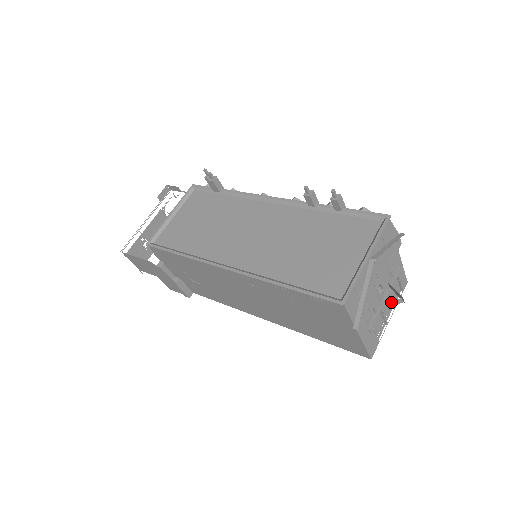
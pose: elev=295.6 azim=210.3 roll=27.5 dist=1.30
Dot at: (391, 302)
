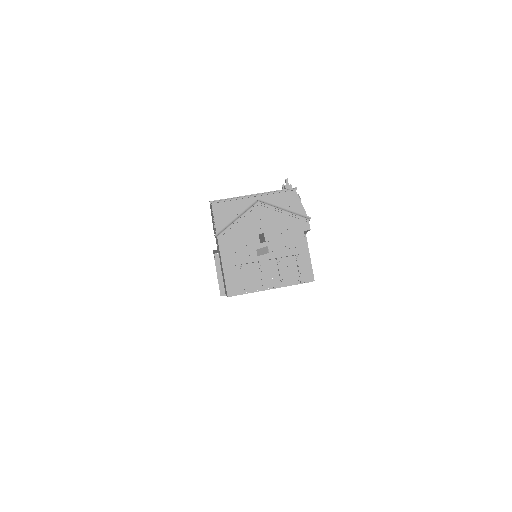
Dot at: (262, 250)
